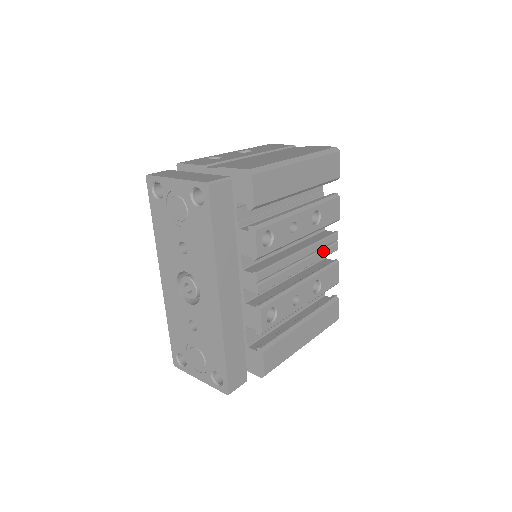
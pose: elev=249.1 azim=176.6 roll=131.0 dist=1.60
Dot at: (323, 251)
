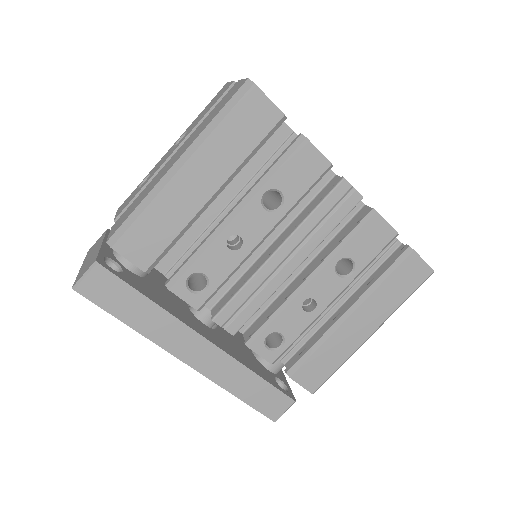
Dot at: (327, 222)
